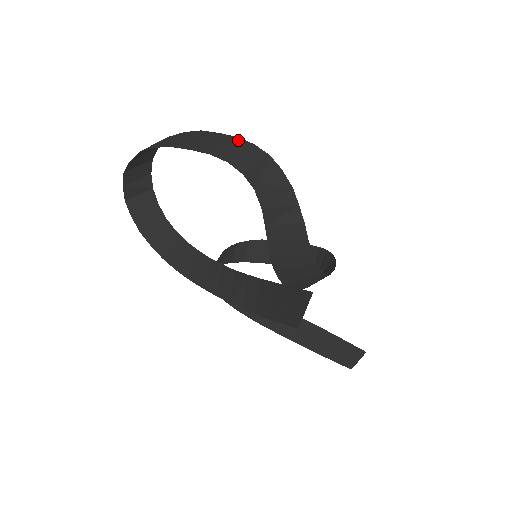
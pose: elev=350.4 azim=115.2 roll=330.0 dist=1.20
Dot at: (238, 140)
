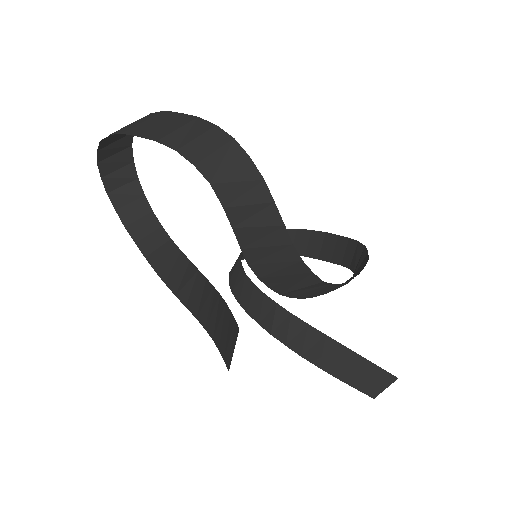
Dot at: (198, 121)
